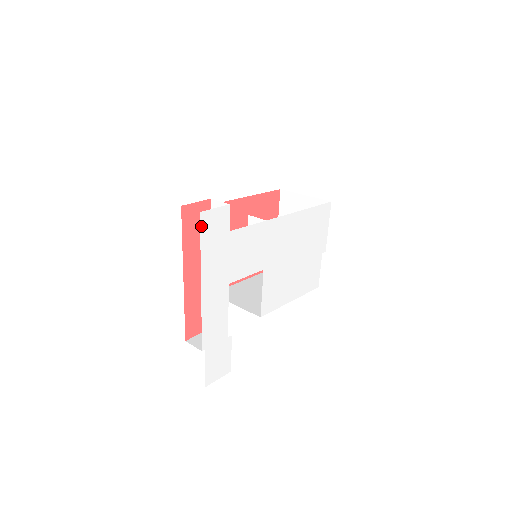
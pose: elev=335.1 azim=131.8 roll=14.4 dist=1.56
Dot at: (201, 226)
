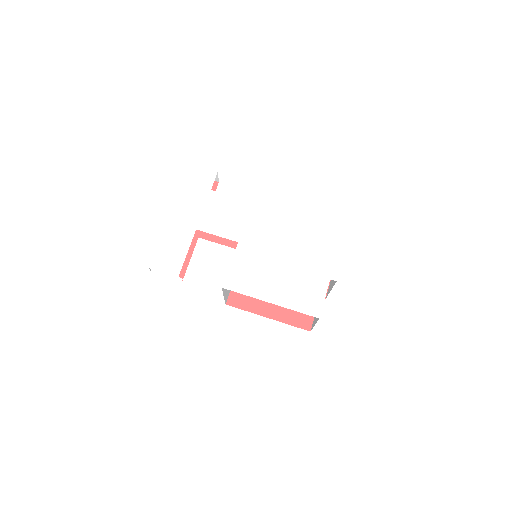
Dot at: (188, 174)
